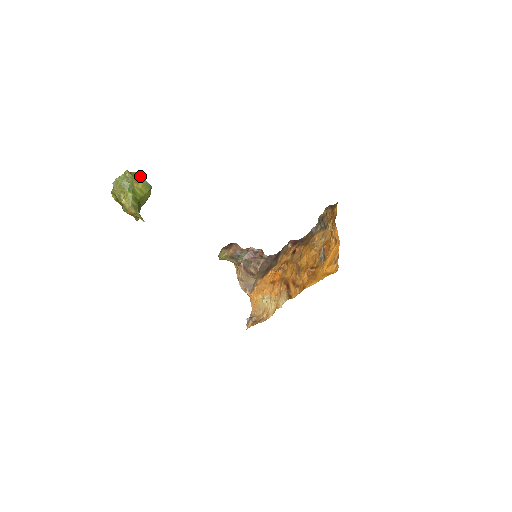
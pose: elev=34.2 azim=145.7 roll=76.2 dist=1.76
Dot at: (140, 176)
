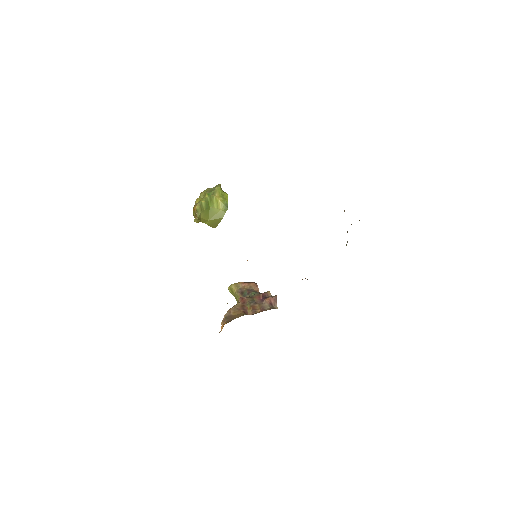
Dot at: (226, 195)
